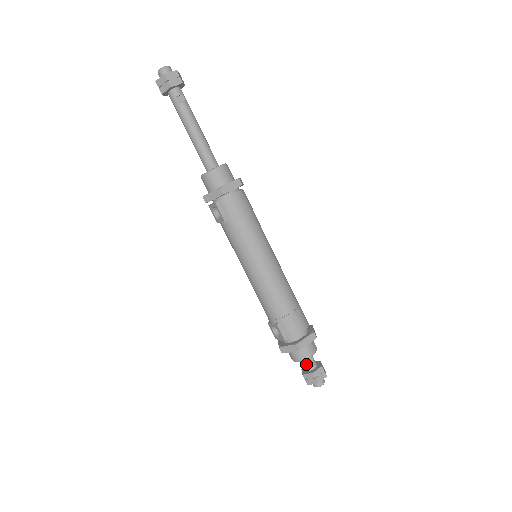
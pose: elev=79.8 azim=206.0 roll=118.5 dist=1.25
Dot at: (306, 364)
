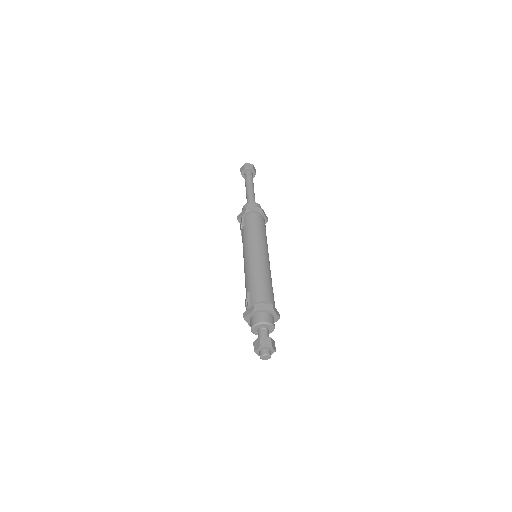
Dot at: (259, 333)
